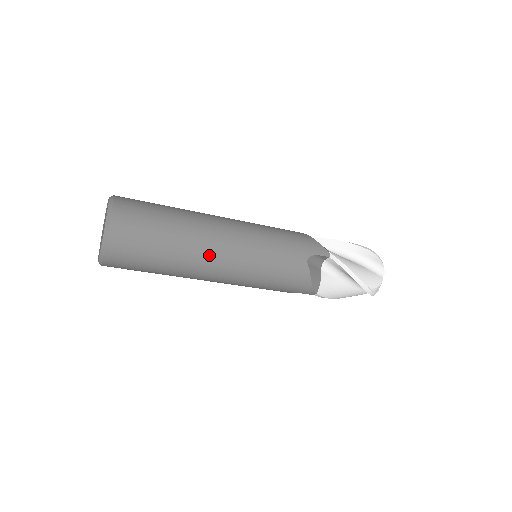
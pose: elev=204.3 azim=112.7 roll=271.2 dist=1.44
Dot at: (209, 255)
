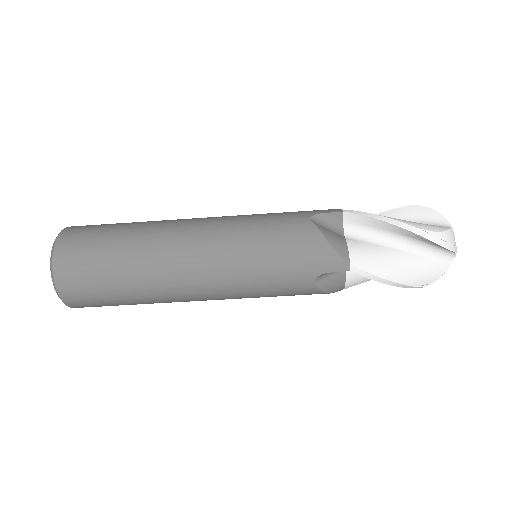
Dot at: (174, 238)
